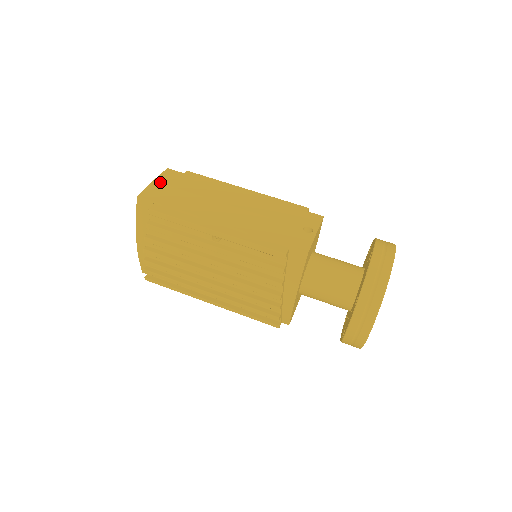
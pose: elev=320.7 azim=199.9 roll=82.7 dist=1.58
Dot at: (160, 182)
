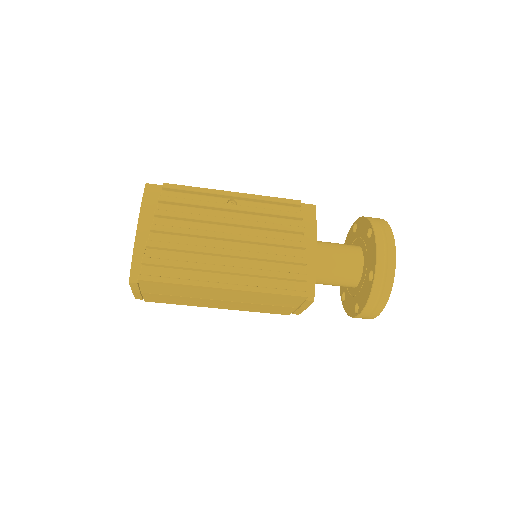
Dot at: occluded
